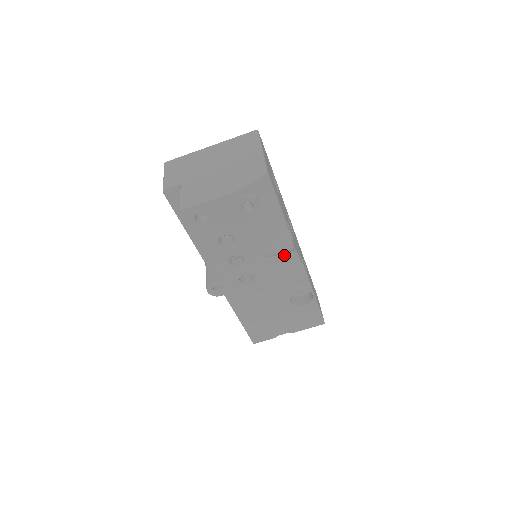
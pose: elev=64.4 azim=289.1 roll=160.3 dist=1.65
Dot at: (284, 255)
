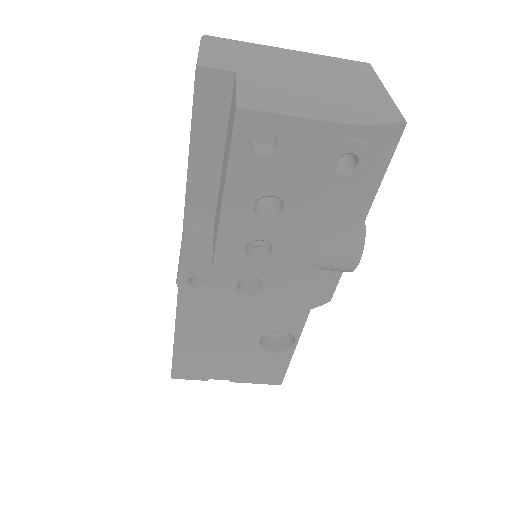
Dot at: (327, 273)
